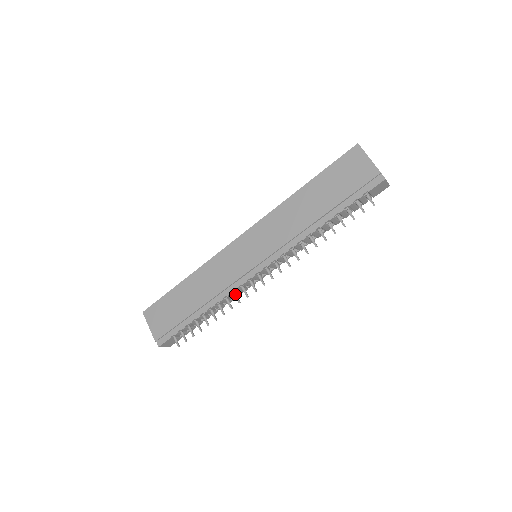
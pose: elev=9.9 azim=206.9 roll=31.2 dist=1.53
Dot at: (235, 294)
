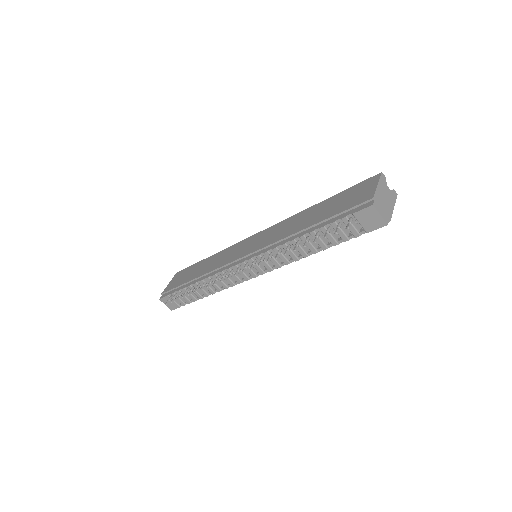
Dot at: (217, 276)
